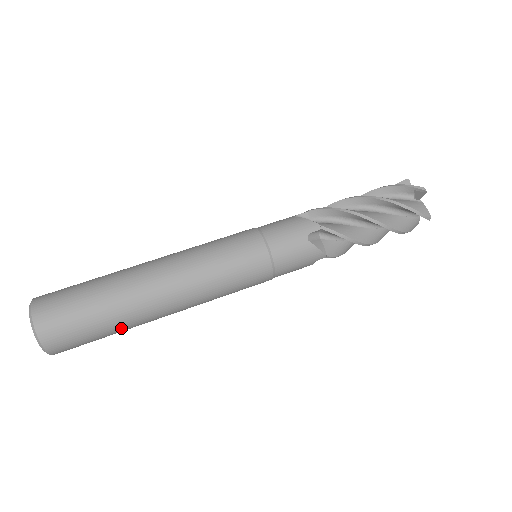
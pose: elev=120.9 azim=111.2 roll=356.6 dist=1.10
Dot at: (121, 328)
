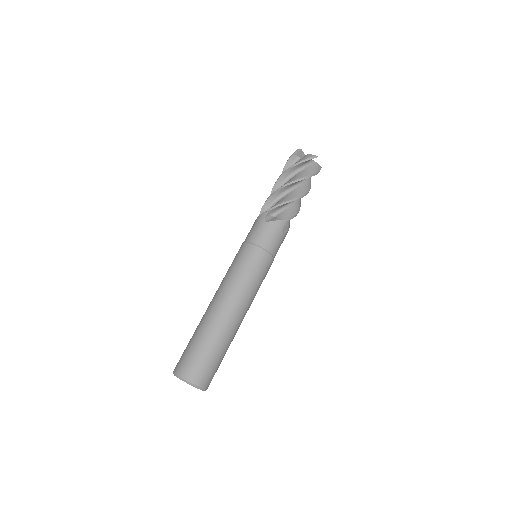
Dot at: (222, 344)
